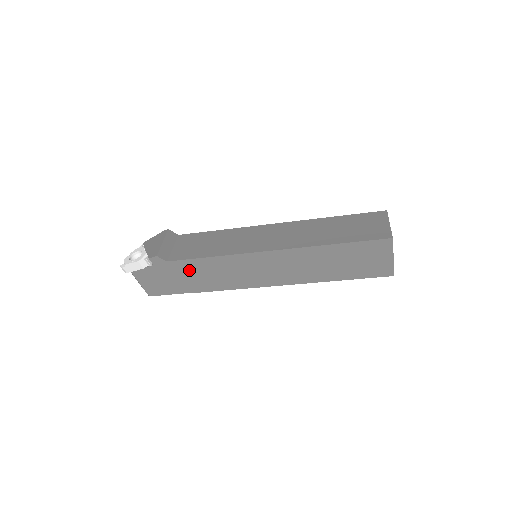
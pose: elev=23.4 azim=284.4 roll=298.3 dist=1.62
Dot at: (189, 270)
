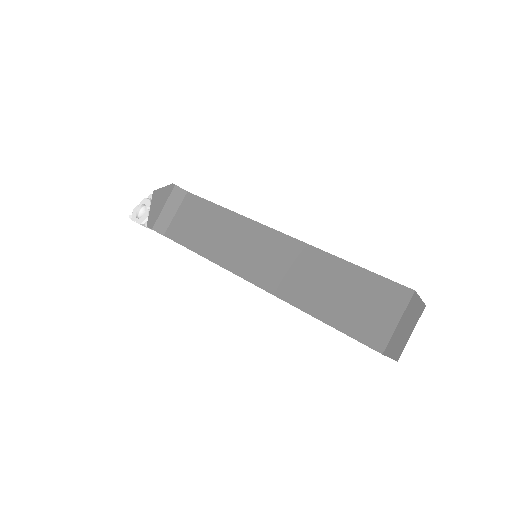
Dot at: occluded
